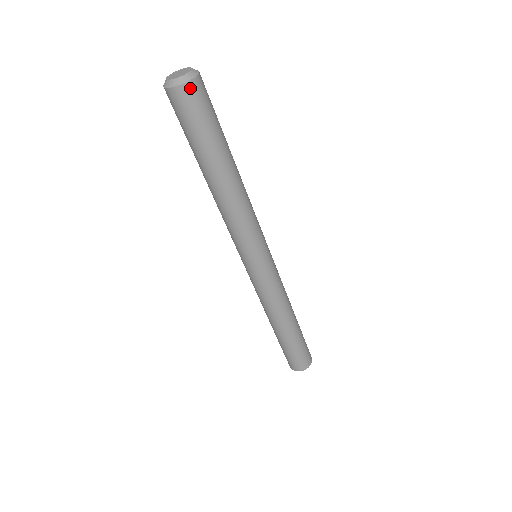
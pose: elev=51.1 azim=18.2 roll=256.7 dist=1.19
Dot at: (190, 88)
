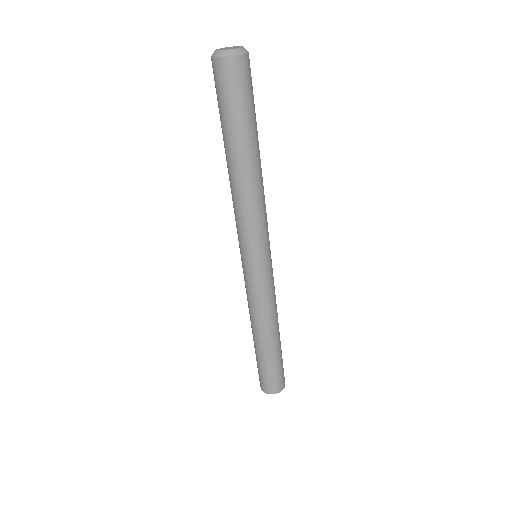
Dot at: (233, 63)
